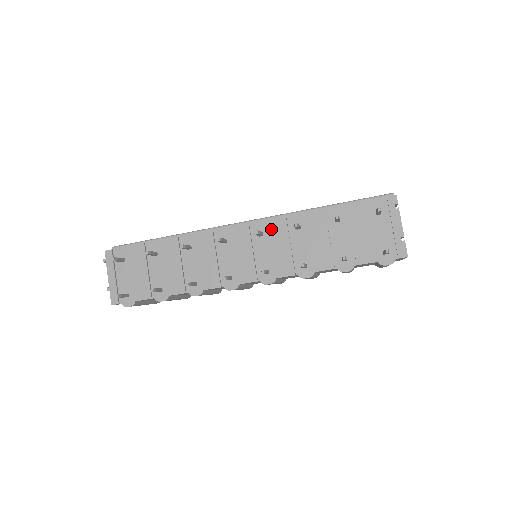
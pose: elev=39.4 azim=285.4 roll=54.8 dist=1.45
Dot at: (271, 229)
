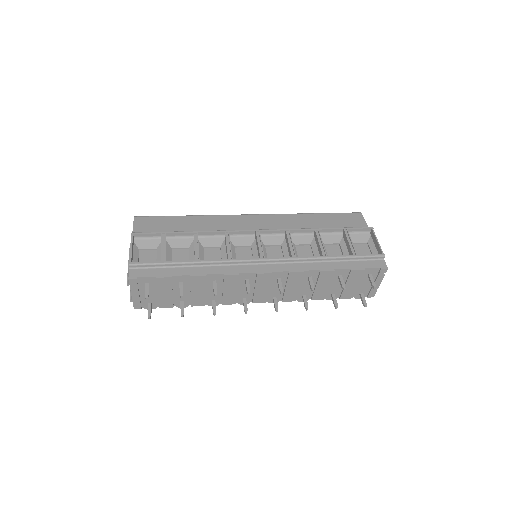
Dot at: (289, 278)
